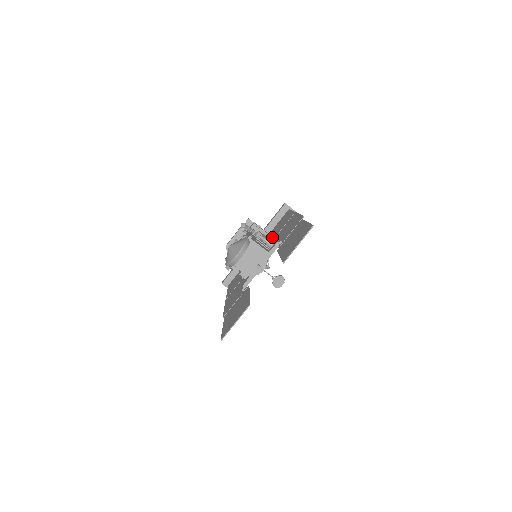
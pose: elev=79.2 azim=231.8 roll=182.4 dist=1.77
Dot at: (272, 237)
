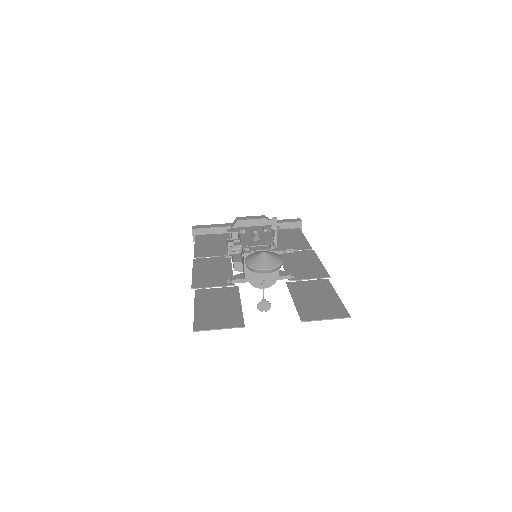
Dot at: occluded
